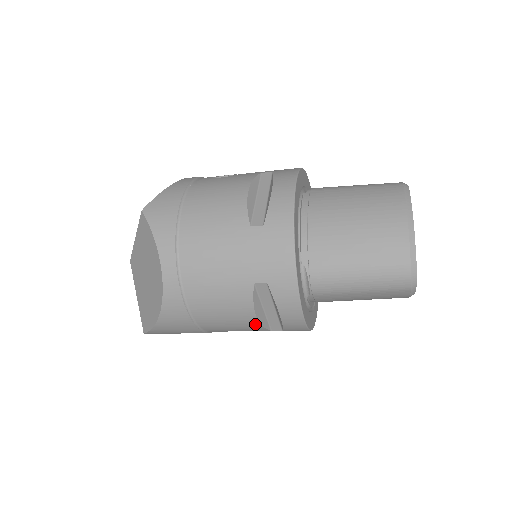
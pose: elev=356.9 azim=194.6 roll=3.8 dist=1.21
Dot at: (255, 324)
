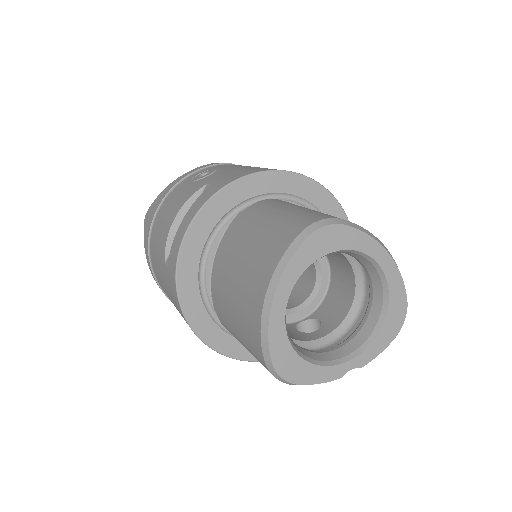
Dot at: occluded
